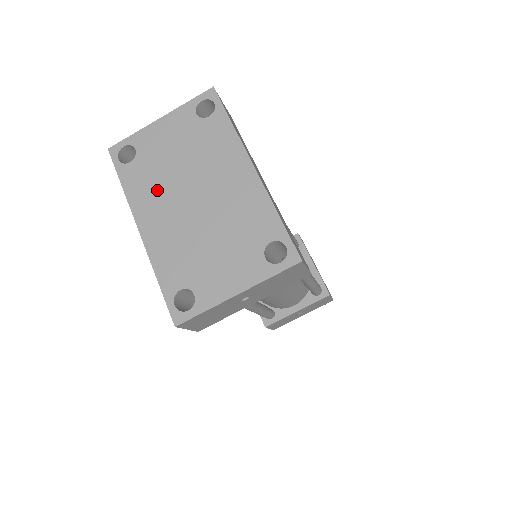
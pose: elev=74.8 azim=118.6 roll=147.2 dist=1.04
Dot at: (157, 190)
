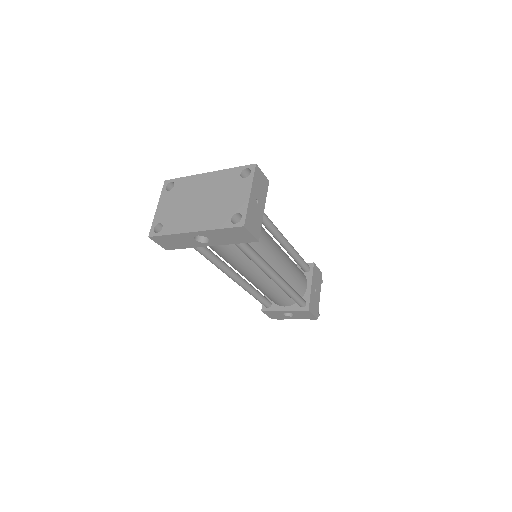
Dot at: (184, 218)
